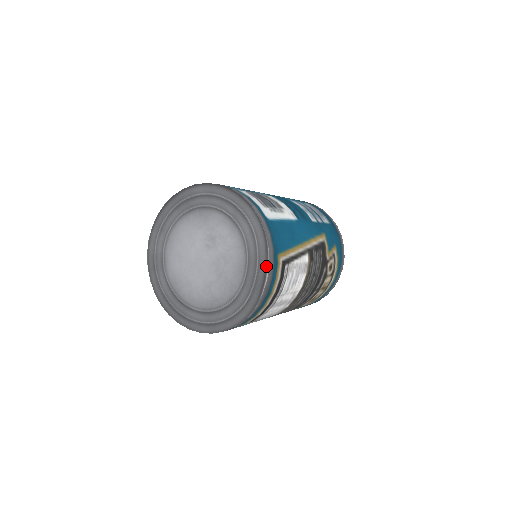
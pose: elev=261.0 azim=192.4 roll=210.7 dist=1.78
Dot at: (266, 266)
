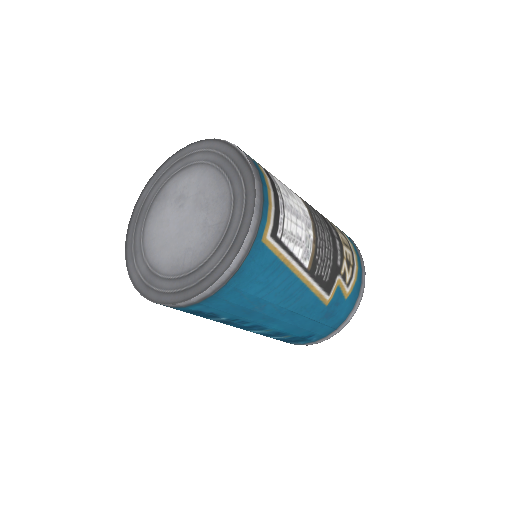
Dot at: (234, 149)
